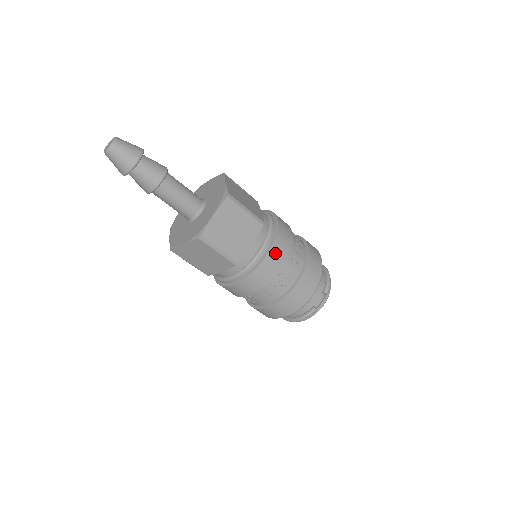
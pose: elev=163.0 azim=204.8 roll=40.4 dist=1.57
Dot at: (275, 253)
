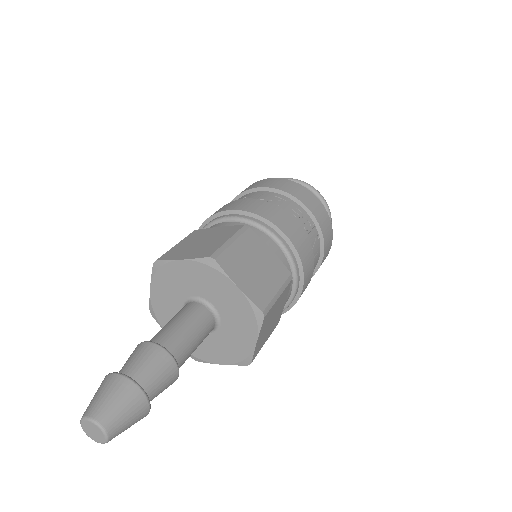
Dot at: (306, 280)
